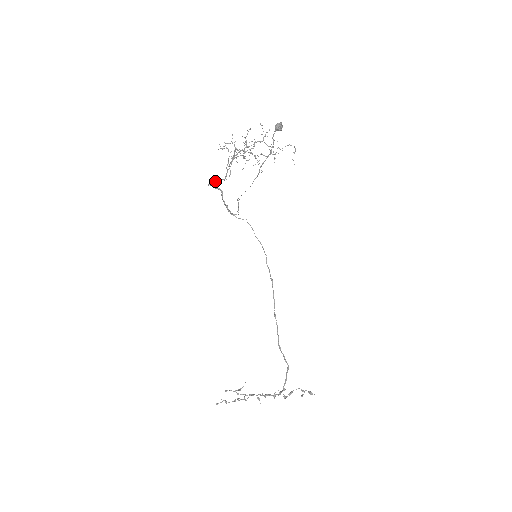
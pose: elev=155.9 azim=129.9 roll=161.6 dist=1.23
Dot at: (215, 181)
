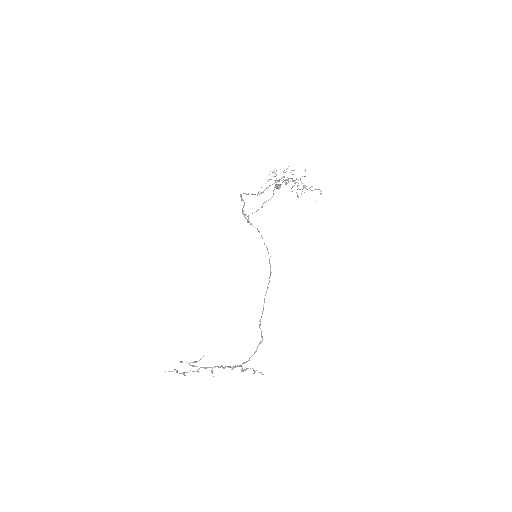
Dot at: (248, 193)
